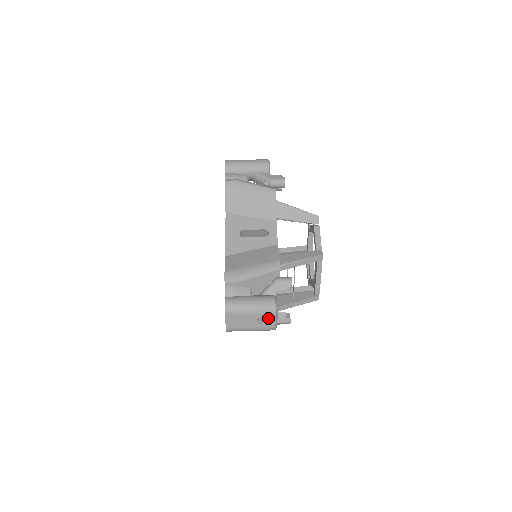
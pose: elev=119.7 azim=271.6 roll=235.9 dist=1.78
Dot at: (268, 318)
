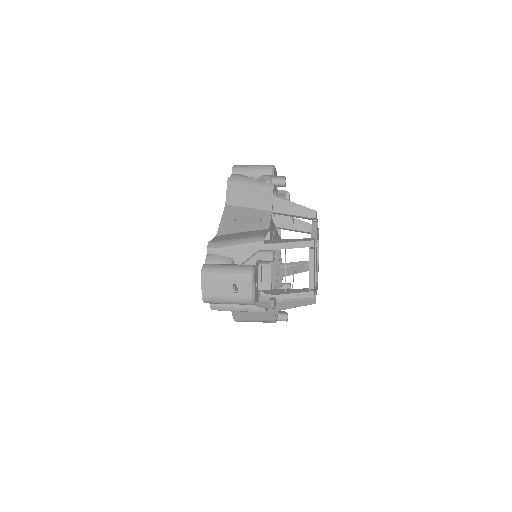
Dot at: (244, 285)
